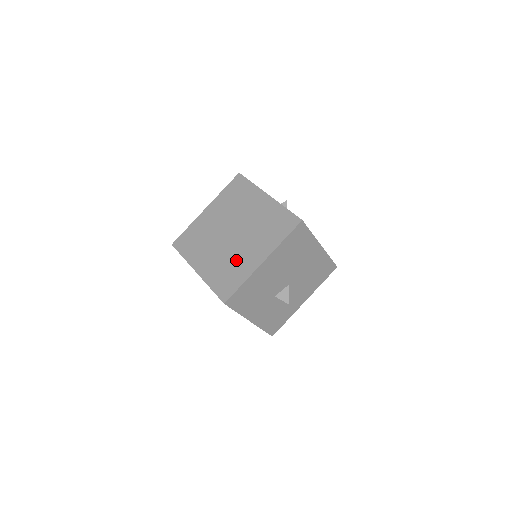
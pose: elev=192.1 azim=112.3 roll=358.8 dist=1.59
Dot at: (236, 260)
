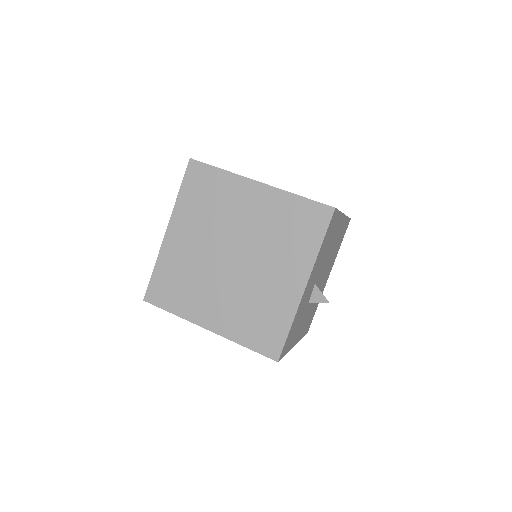
Dot at: occluded
